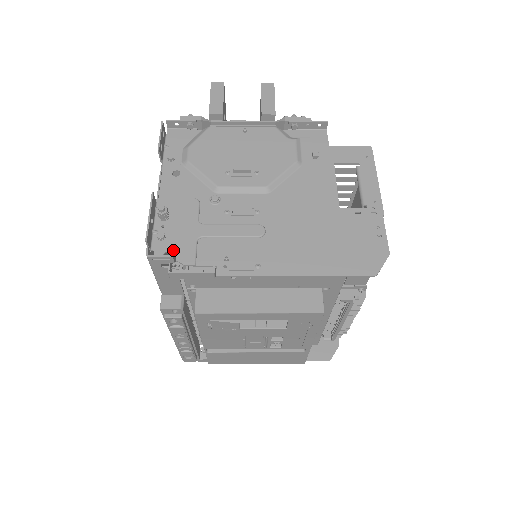
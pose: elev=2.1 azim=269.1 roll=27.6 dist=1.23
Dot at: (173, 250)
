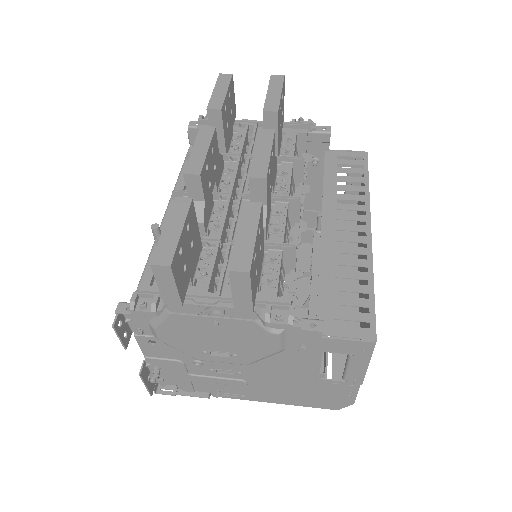
Dot at: occluded
